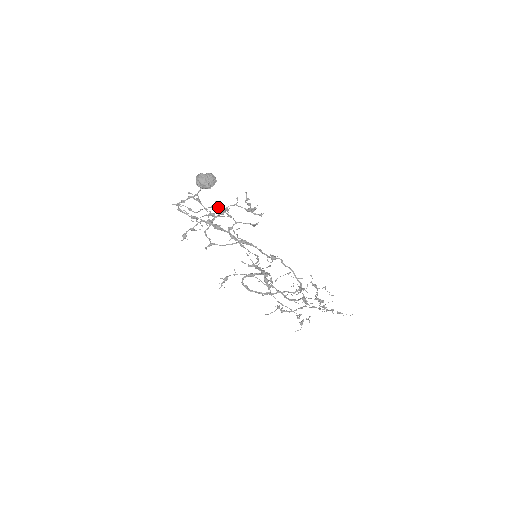
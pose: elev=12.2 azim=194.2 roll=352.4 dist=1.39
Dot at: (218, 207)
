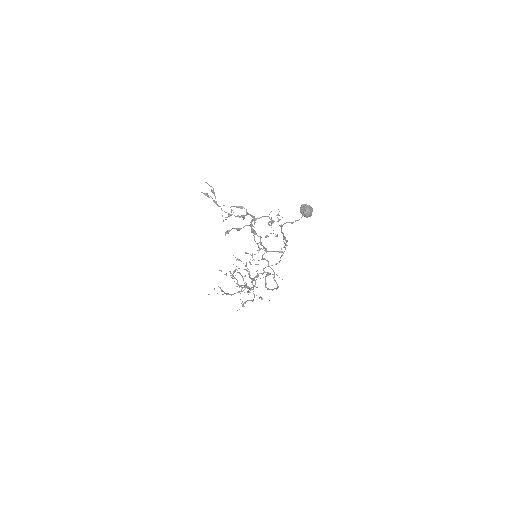
Dot at: occluded
